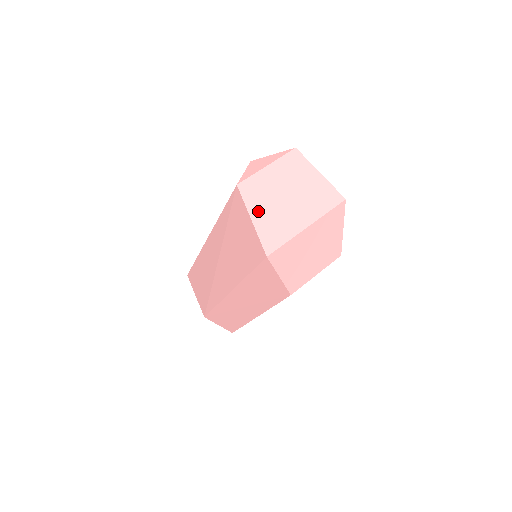
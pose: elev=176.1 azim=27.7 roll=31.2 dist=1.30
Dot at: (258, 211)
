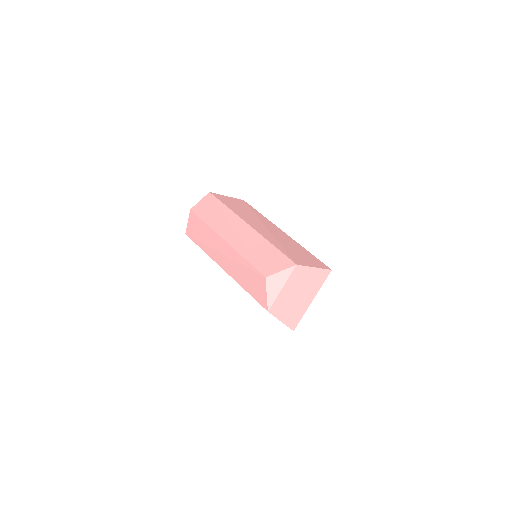
Dot at: (283, 315)
